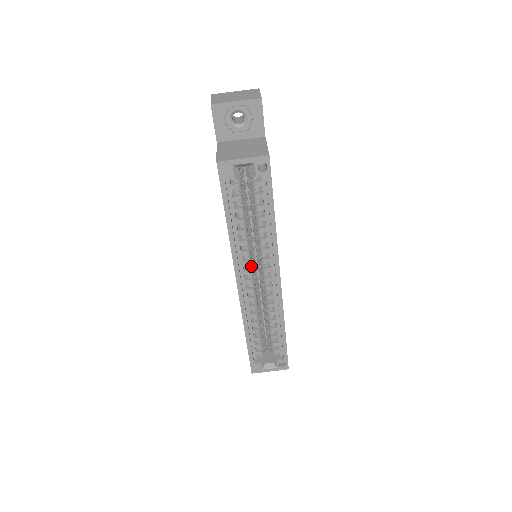
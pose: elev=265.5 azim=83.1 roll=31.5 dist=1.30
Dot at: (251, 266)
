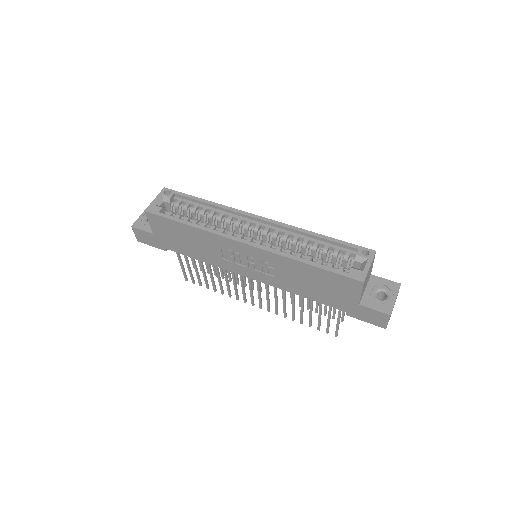
Dot at: (239, 234)
